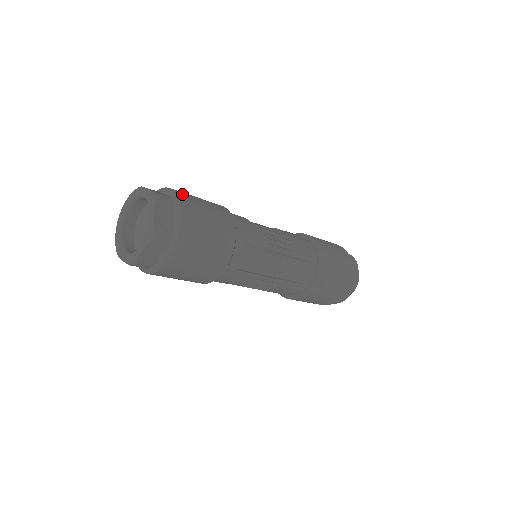
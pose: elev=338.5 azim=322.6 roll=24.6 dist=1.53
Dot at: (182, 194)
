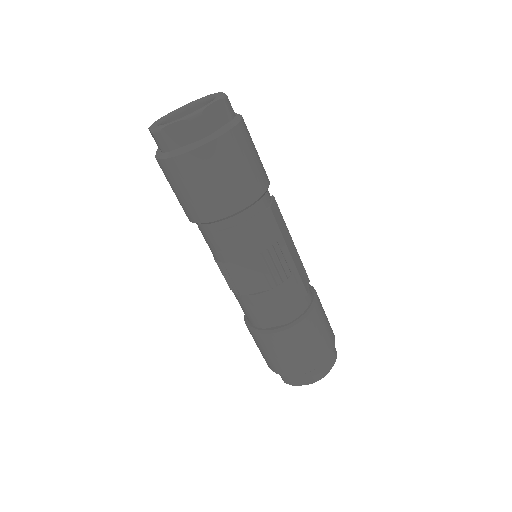
Dot at: occluded
